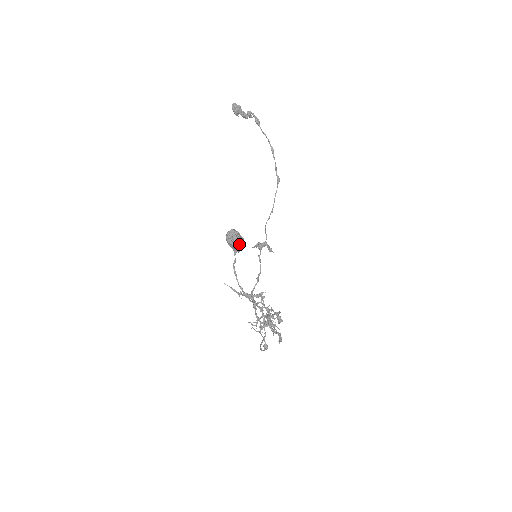
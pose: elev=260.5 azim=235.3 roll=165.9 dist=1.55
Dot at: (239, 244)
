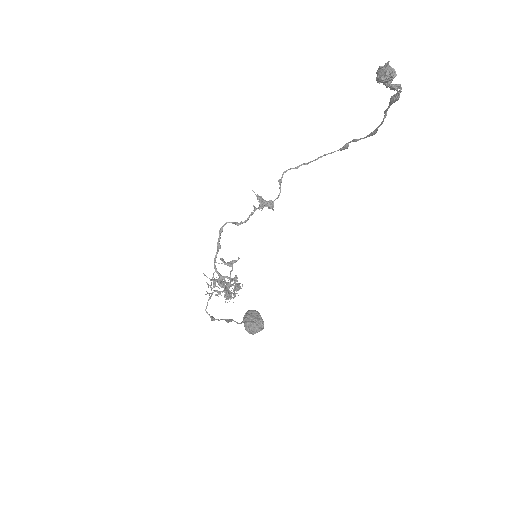
Dot at: occluded
